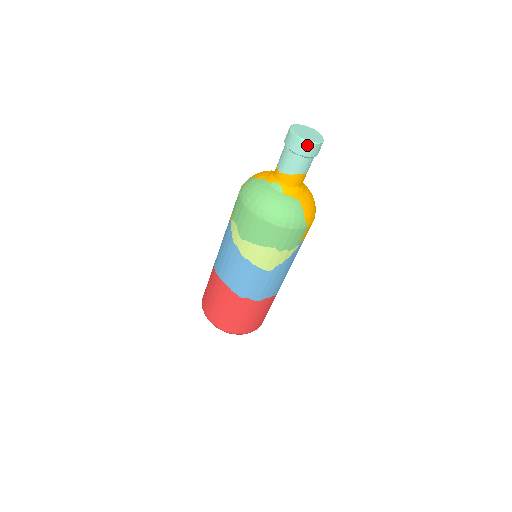
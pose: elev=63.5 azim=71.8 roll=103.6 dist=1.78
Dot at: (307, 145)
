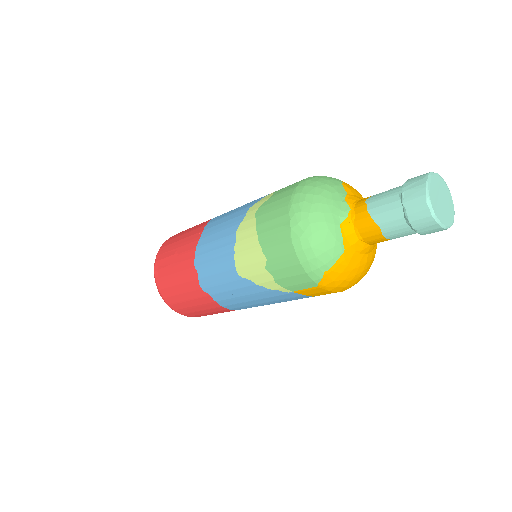
Dot at: (423, 205)
